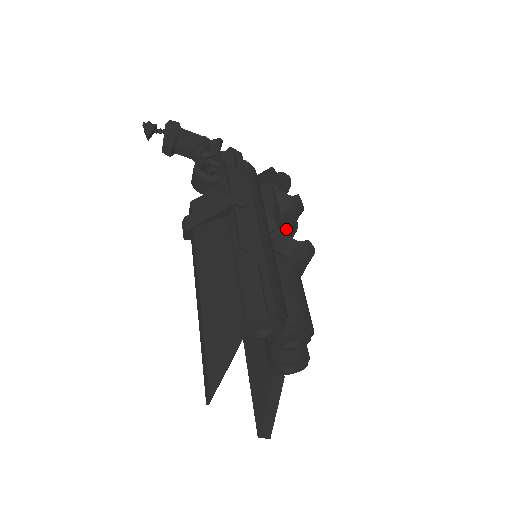
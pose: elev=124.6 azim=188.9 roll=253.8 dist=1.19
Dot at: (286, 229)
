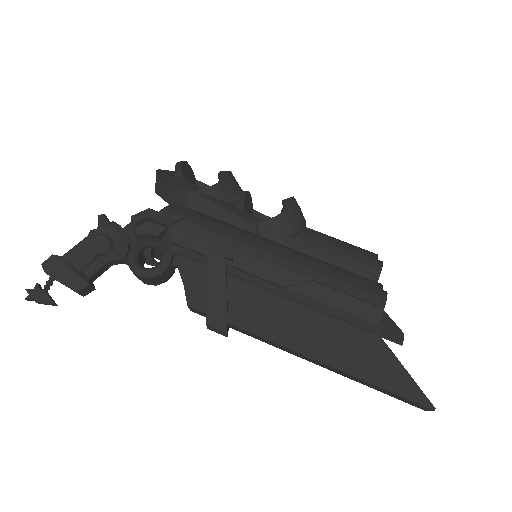
Dot at: (248, 208)
